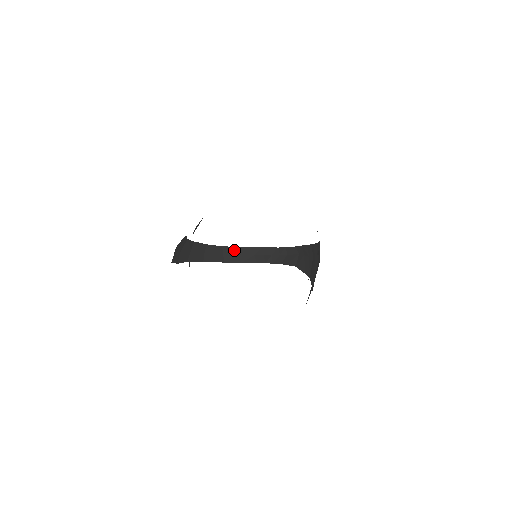
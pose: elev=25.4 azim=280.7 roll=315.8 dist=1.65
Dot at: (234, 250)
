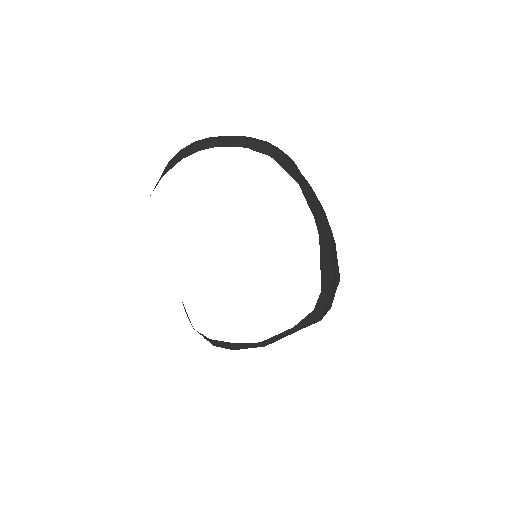
Dot at: (192, 145)
